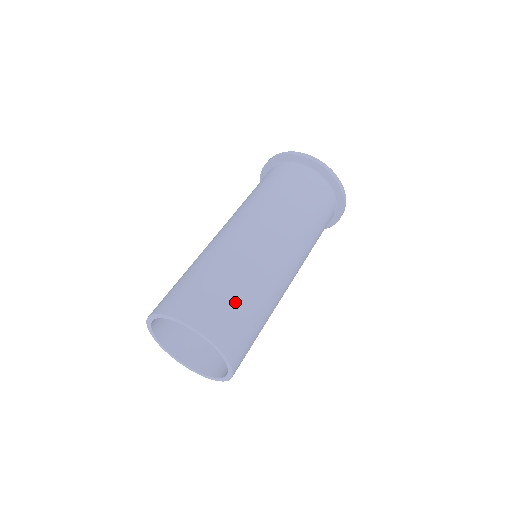
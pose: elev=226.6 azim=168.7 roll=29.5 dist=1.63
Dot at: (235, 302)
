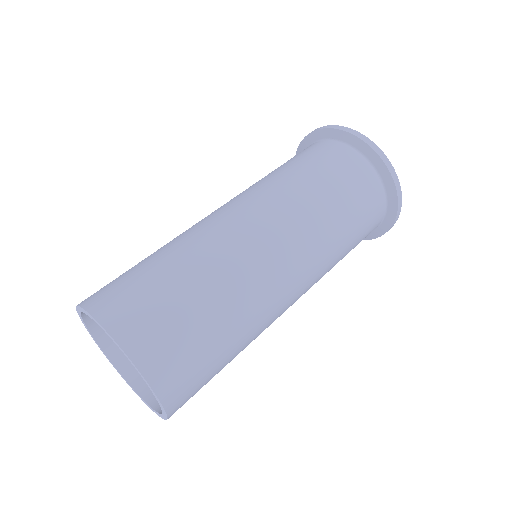
Dot at: (200, 329)
